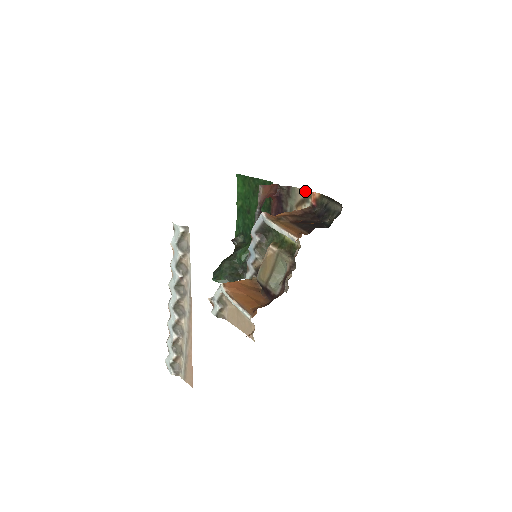
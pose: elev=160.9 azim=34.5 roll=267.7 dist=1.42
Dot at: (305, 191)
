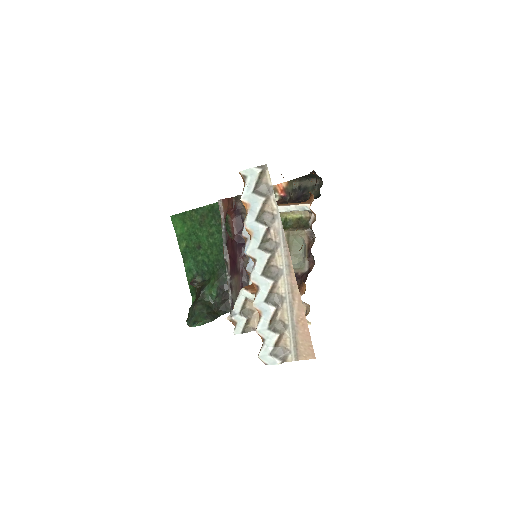
Dot at: occluded
